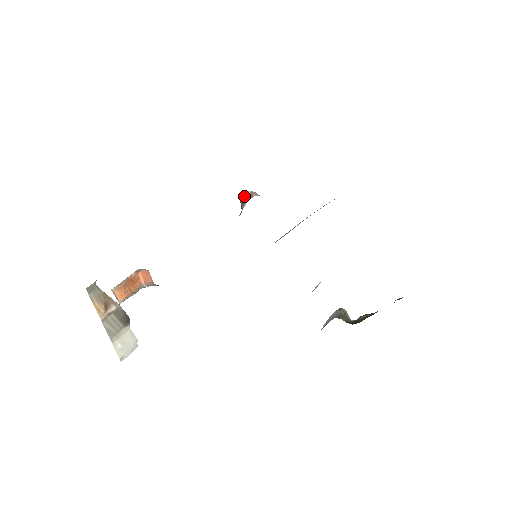
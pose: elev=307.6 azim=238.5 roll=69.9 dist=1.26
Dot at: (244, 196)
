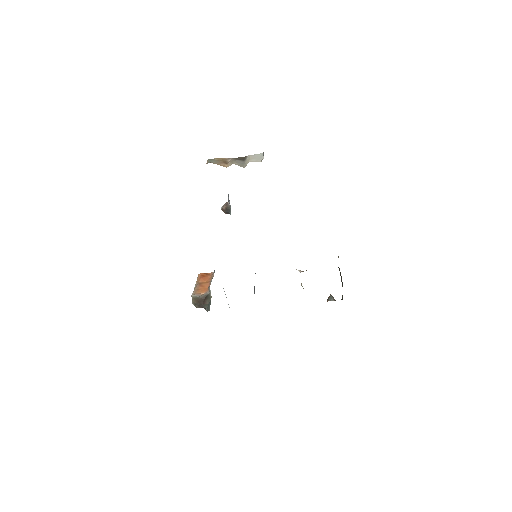
Dot at: (224, 205)
